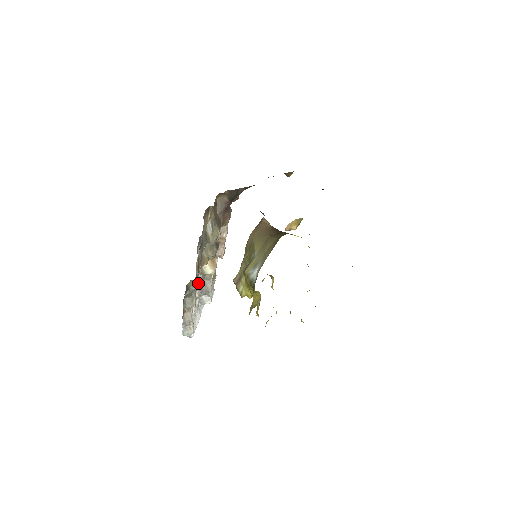
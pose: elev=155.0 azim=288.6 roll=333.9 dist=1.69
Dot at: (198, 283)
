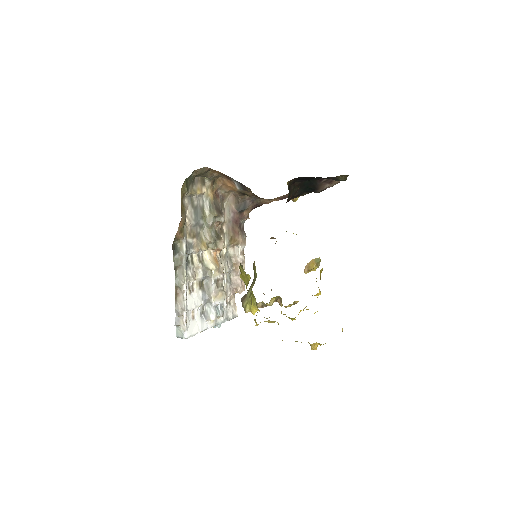
Dot at: (194, 265)
